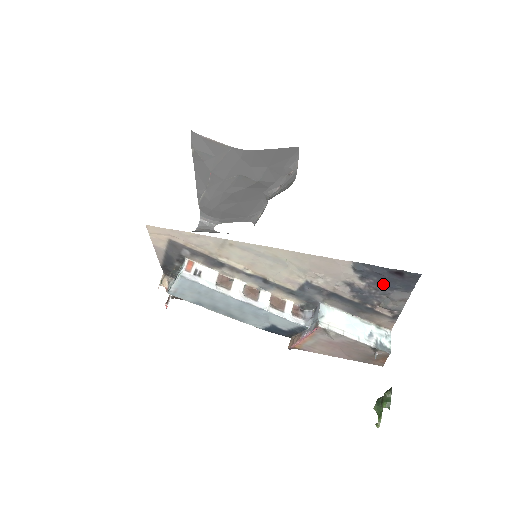
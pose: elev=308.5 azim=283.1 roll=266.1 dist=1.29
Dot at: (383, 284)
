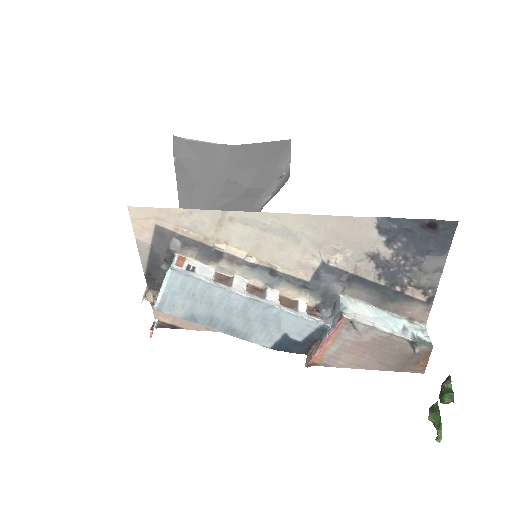
Dot at: (414, 247)
